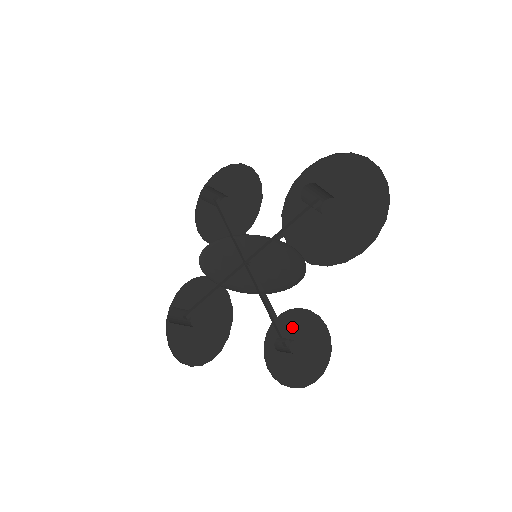
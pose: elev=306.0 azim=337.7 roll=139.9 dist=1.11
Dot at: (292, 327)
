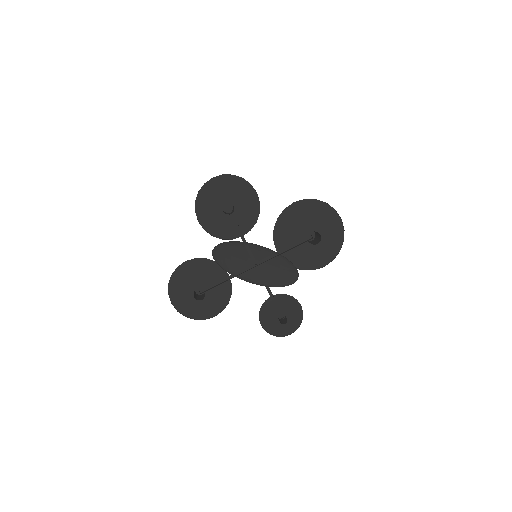
Dot at: (279, 304)
